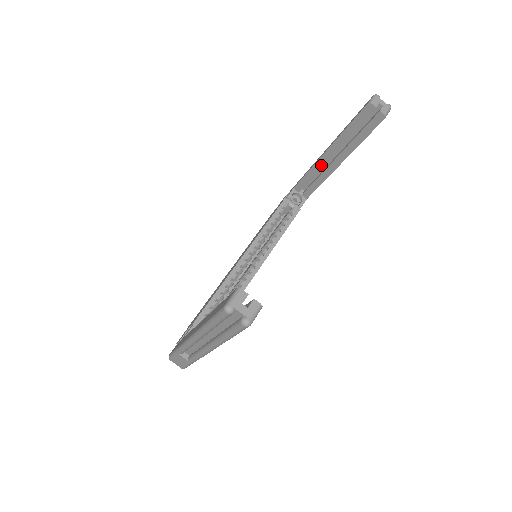
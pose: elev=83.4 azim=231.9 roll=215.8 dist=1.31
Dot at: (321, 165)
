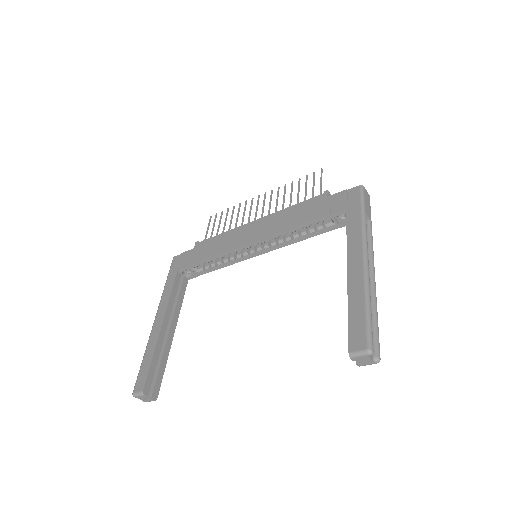
Dot at: occluded
